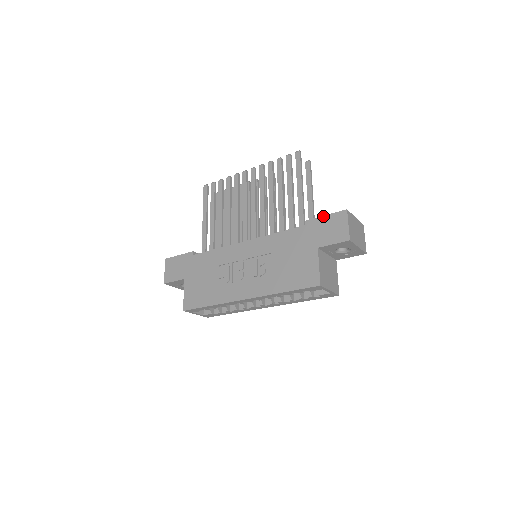
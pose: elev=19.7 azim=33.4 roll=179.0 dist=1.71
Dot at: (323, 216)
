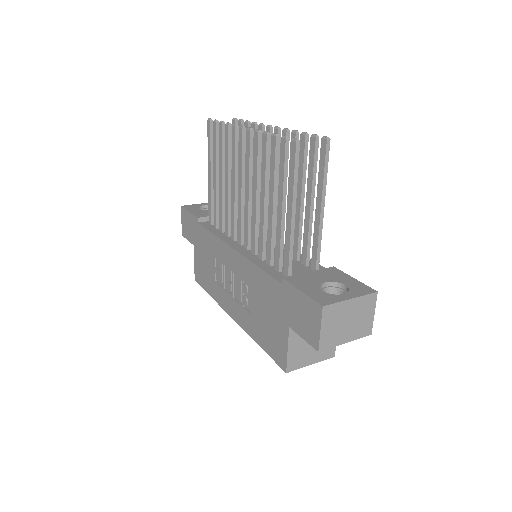
Dot at: (298, 290)
